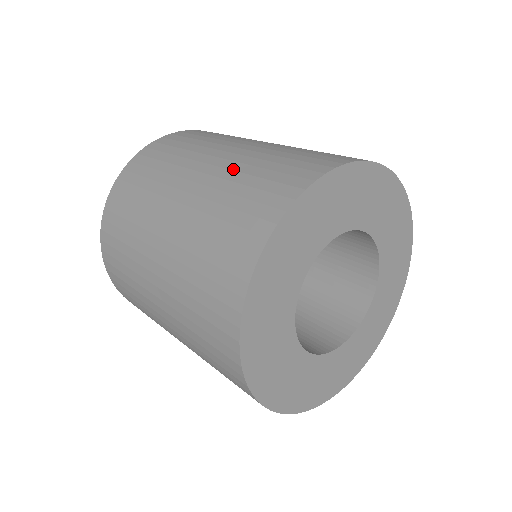
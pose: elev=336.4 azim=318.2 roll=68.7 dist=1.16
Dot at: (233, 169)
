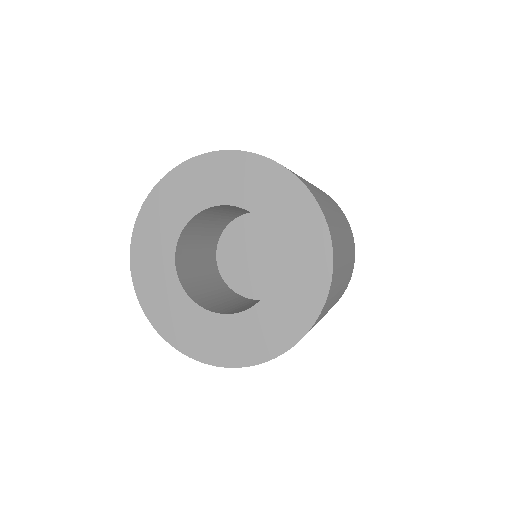
Dot at: occluded
